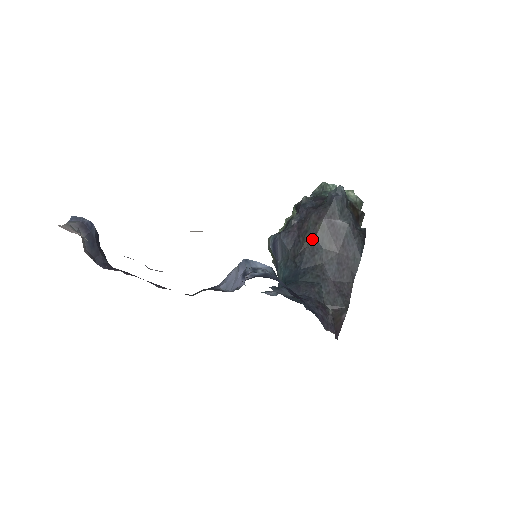
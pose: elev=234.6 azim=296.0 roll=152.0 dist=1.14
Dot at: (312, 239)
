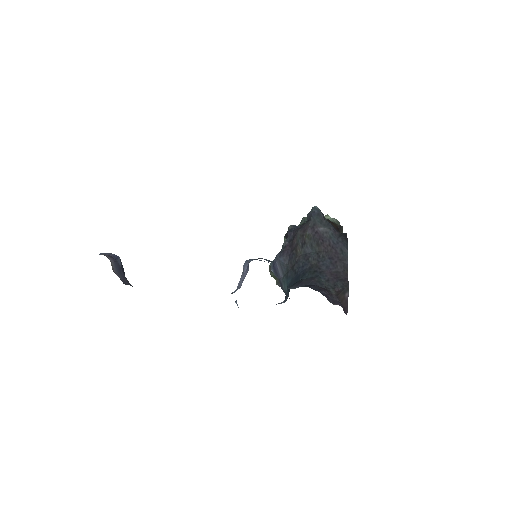
Dot at: (303, 247)
